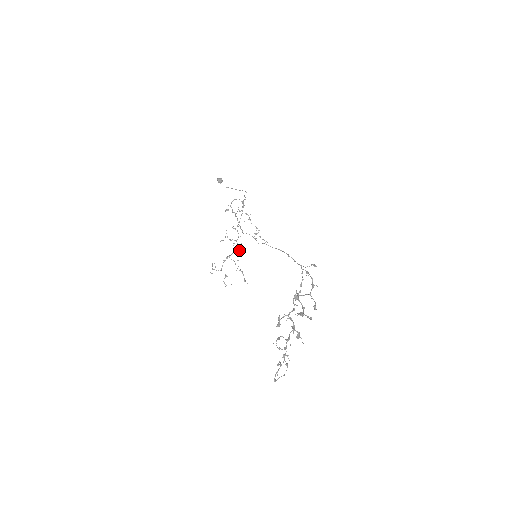
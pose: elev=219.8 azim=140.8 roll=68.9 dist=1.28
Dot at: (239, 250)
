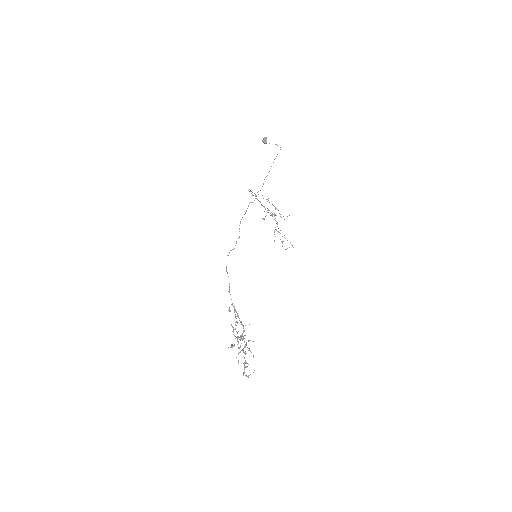
Dot at: (277, 224)
